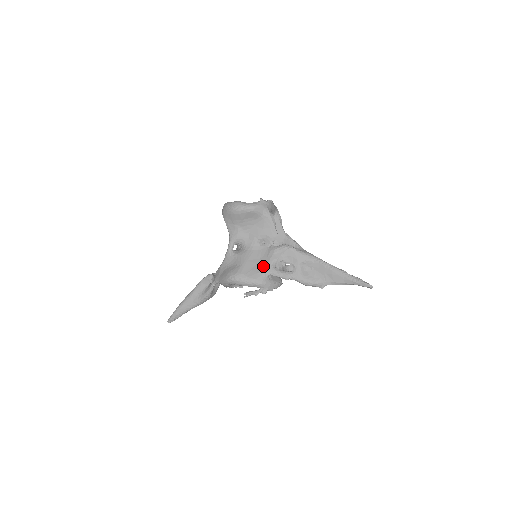
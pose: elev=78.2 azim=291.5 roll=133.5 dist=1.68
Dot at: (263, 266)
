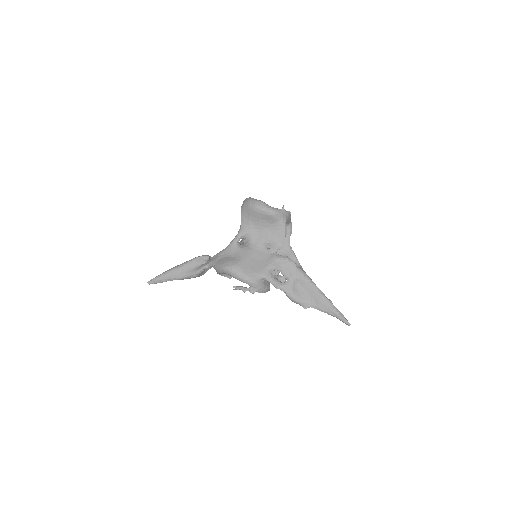
Dot at: (261, 268)
